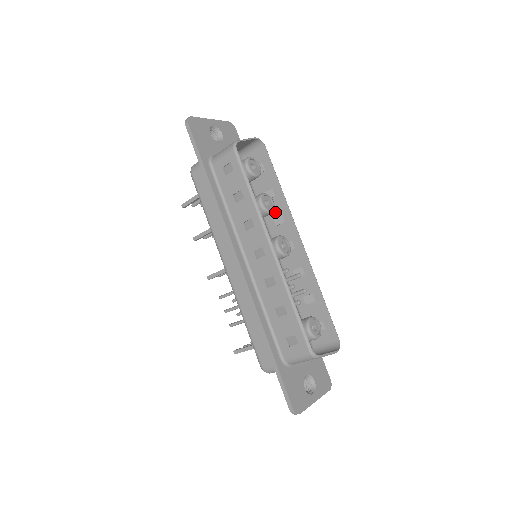
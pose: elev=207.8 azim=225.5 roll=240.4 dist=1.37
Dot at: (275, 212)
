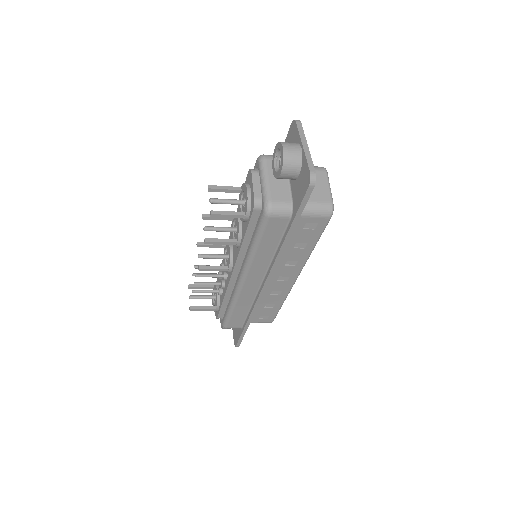
Dot at: occluded
